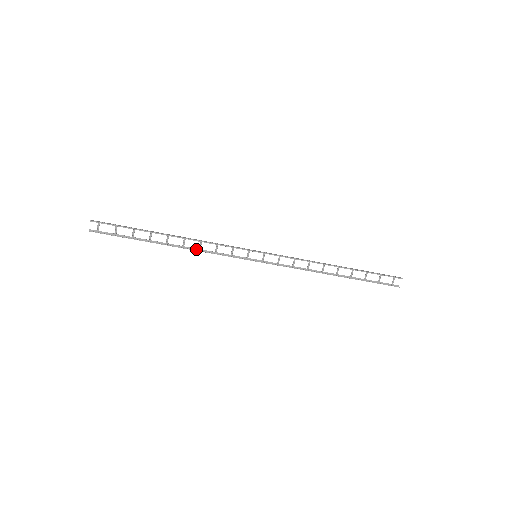
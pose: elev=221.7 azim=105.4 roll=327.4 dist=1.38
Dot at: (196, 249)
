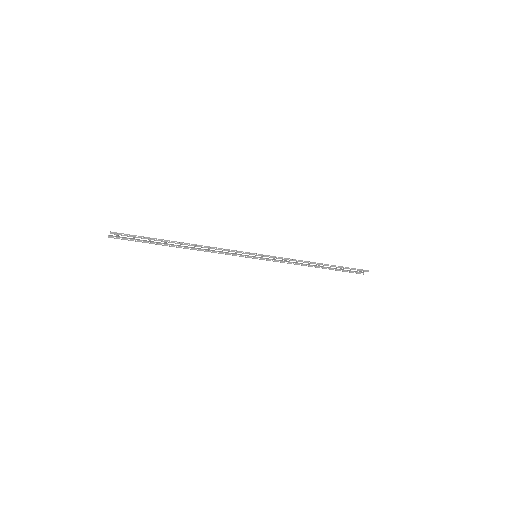
Dot at: (205, 249)
